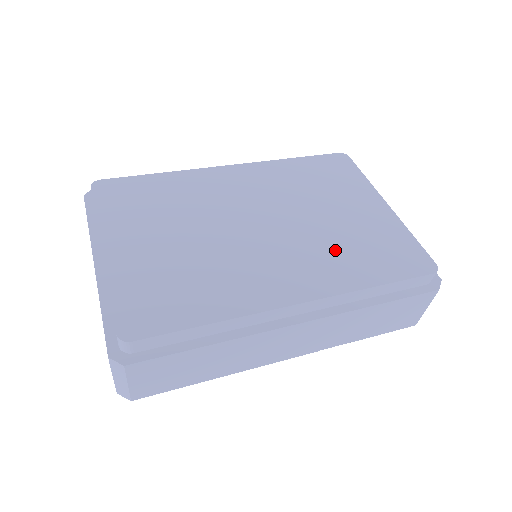
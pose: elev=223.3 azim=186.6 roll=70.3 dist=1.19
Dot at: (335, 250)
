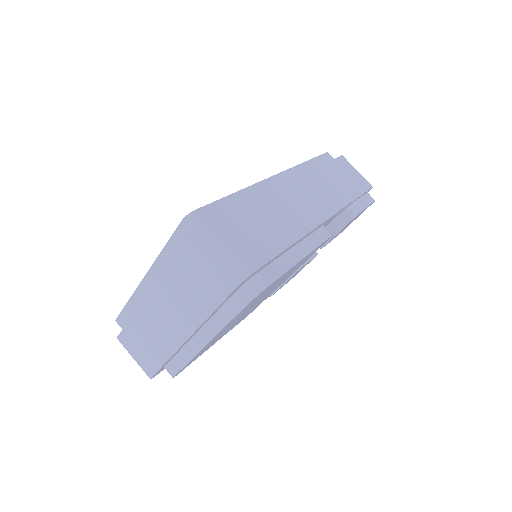
Dot at: occluded
